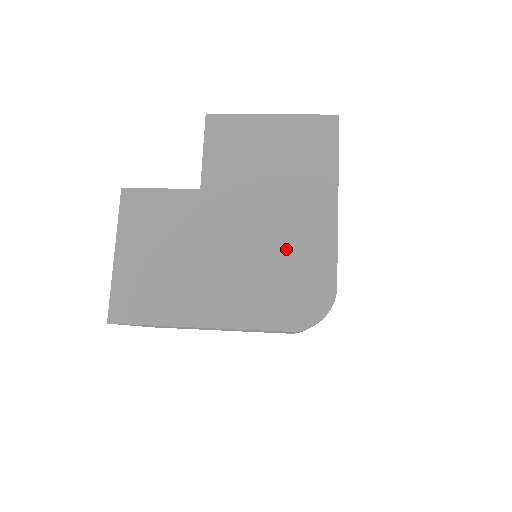
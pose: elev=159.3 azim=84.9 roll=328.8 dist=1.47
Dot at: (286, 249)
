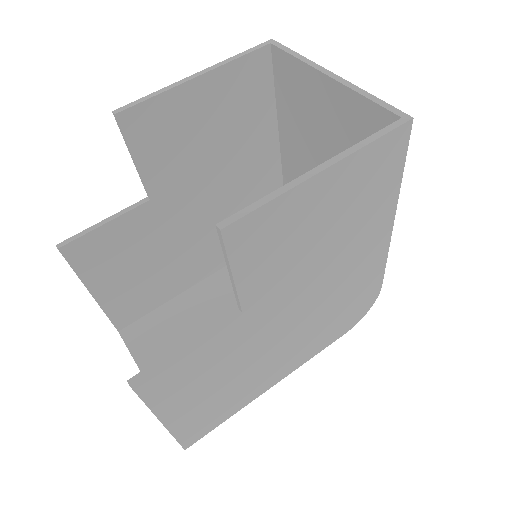
Dot at: (342, 292)
